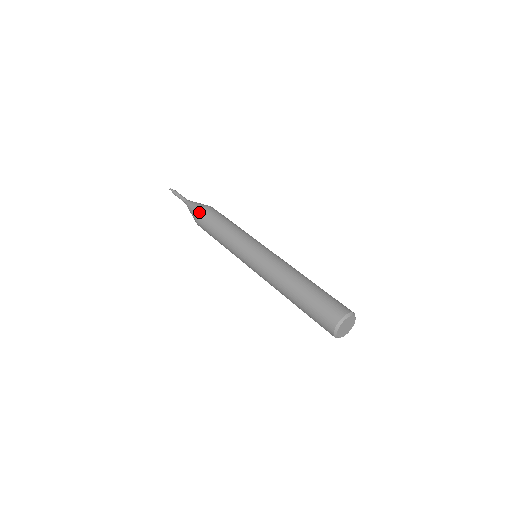
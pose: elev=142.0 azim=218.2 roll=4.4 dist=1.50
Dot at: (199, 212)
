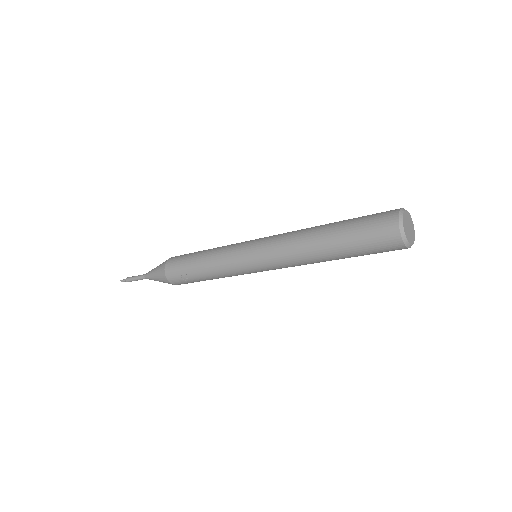
Dot at: occluded
